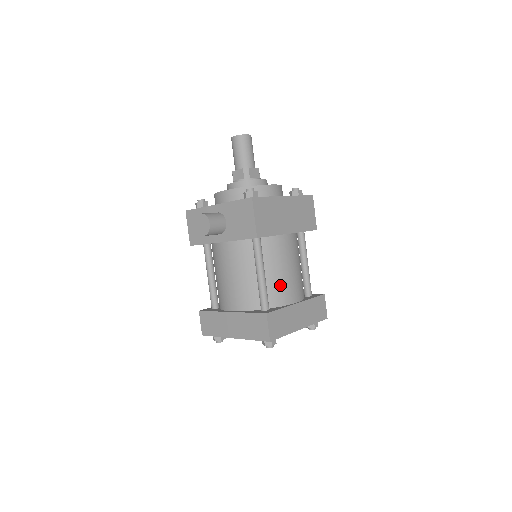
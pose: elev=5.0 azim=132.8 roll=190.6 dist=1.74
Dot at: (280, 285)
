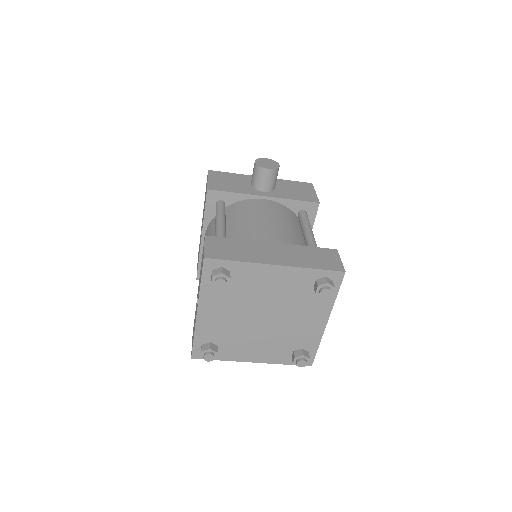
Dot at: occluded
